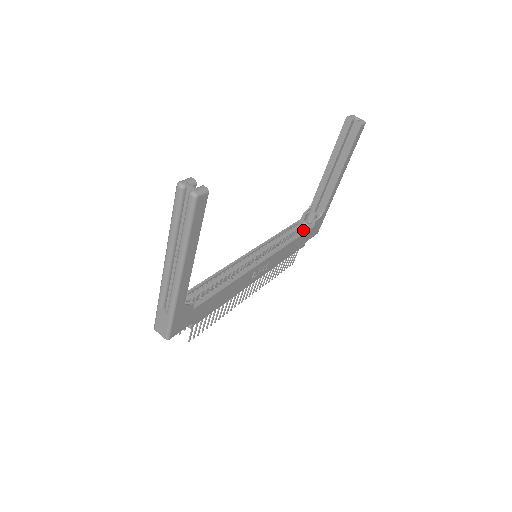
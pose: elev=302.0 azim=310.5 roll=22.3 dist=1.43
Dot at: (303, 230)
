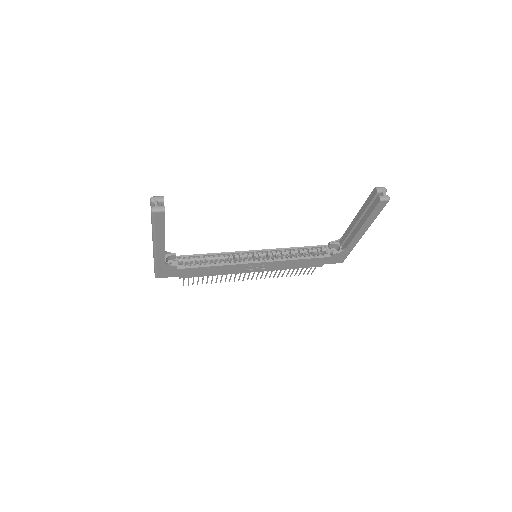
Dot at: (320, 255)
